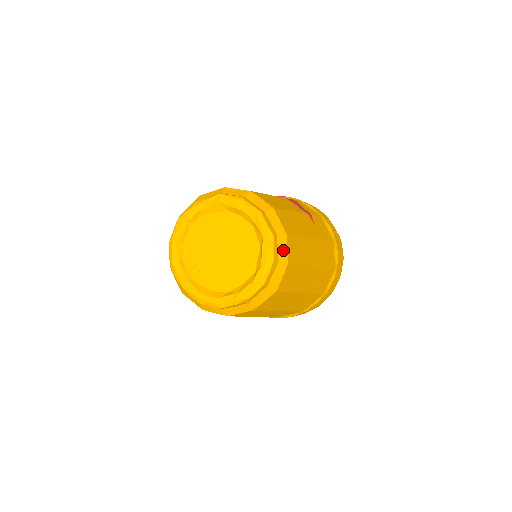
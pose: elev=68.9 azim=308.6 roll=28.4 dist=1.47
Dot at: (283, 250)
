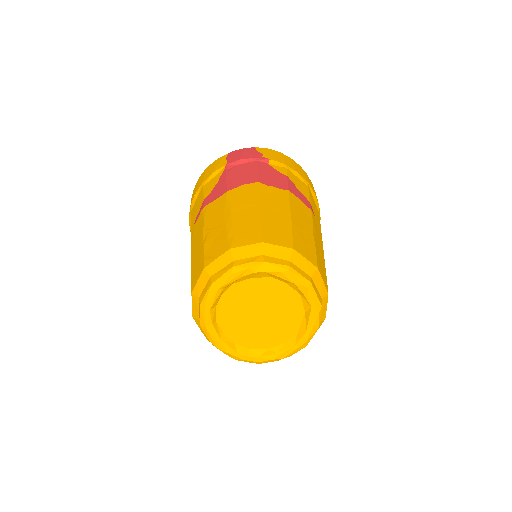
Dot at: (324, 309)
